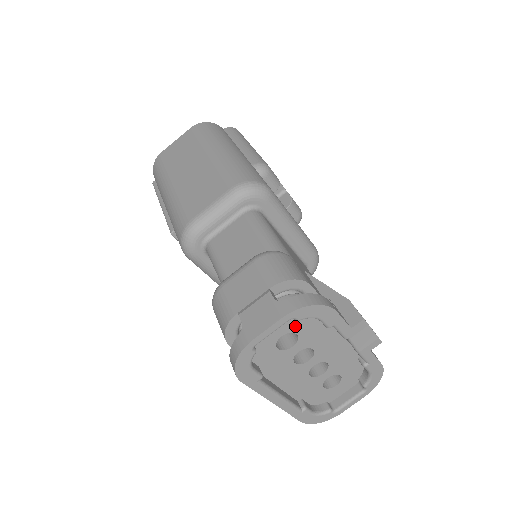
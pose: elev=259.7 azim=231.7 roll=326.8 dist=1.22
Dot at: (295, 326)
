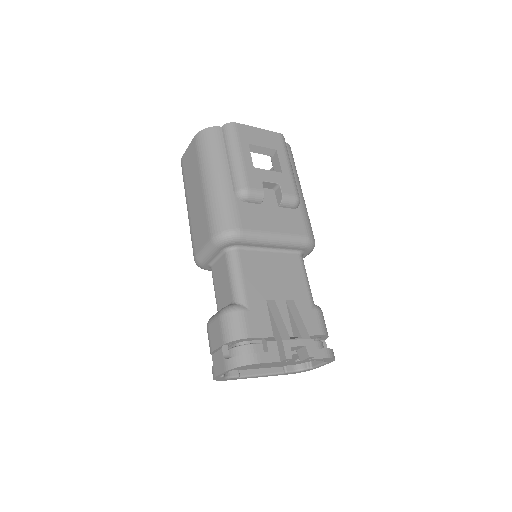
Dot at: occluded
